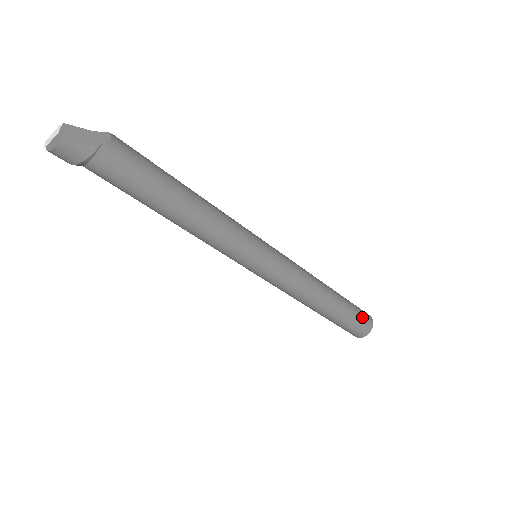
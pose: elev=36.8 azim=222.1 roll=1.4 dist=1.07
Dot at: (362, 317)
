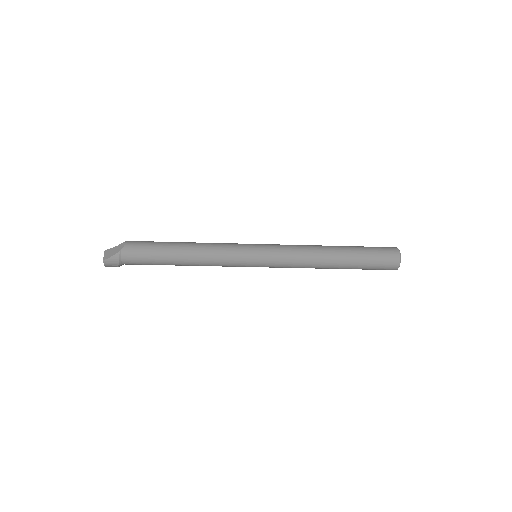
Dot at: (382, 253)
